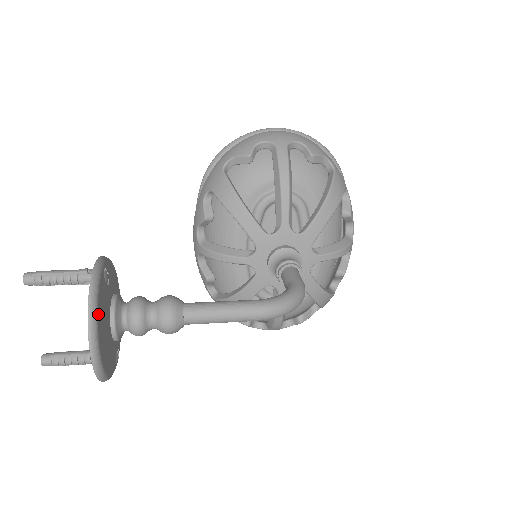
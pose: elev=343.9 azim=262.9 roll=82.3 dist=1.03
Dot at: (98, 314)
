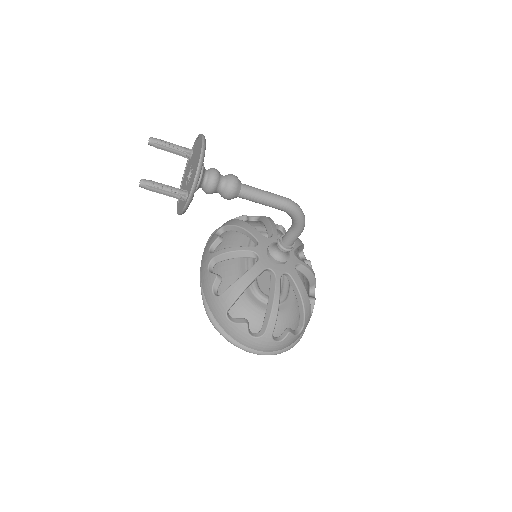
Dot at: occluded
